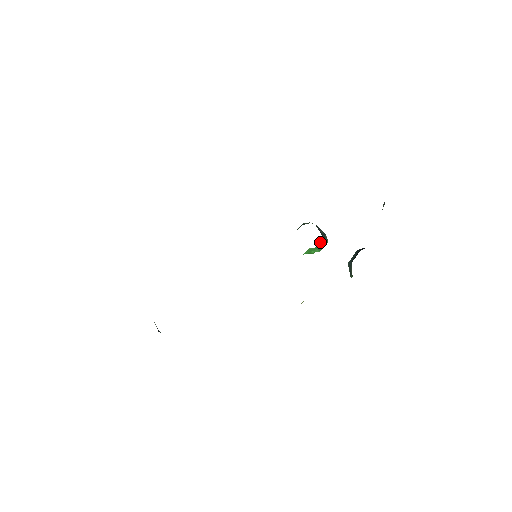
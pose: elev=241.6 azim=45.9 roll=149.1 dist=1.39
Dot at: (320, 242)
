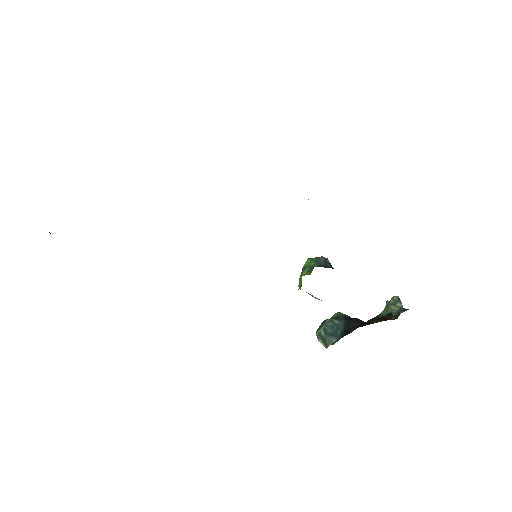
Dot at: occluded
